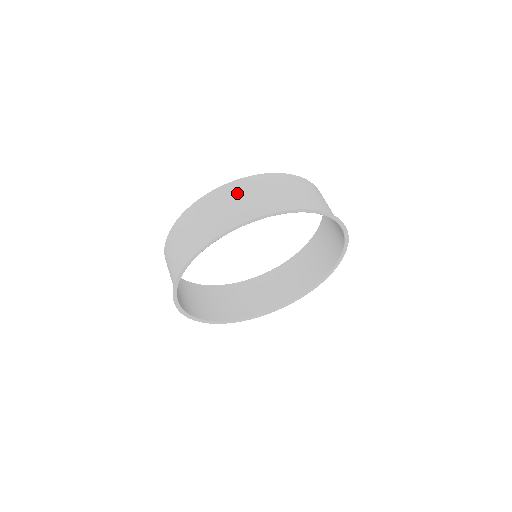
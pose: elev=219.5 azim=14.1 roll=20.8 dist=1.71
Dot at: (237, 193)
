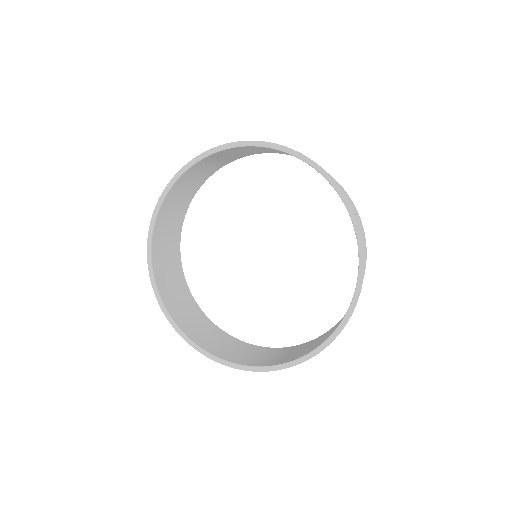
Dot at: occluded
